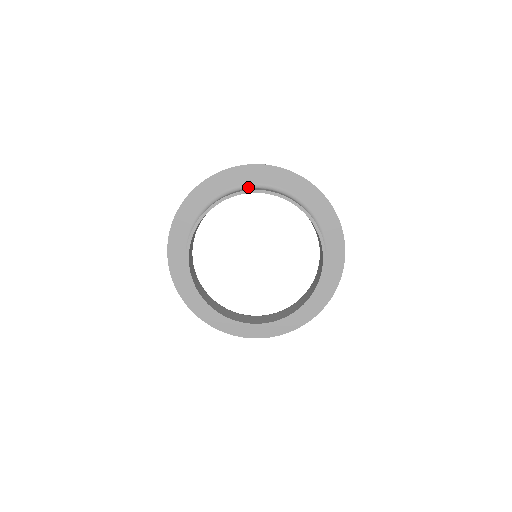
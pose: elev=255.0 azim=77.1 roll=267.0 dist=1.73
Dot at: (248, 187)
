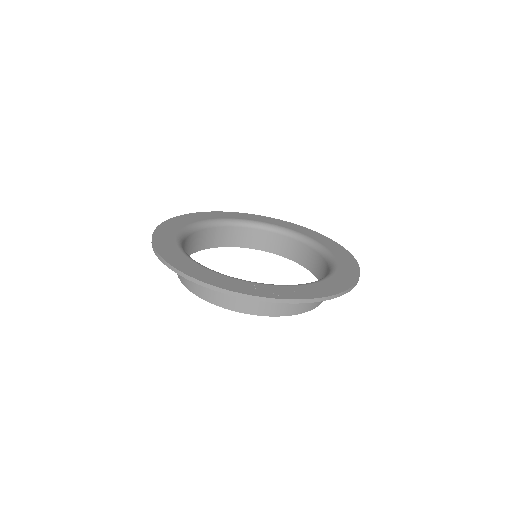
Dot at: occluded
